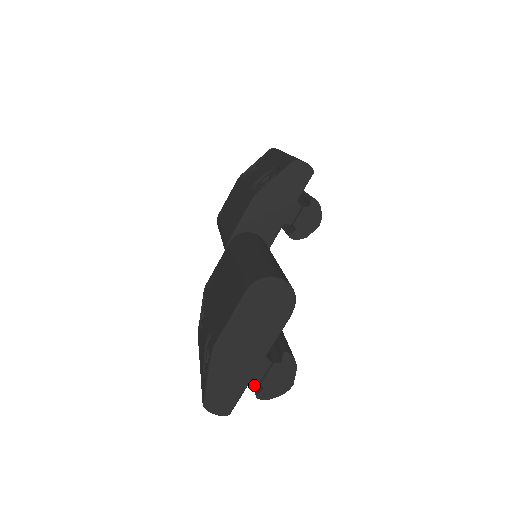
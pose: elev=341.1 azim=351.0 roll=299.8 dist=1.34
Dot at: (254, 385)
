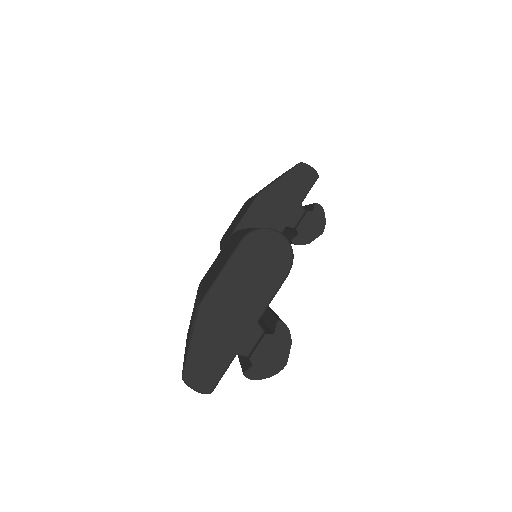
Dot at: (242, 366)
